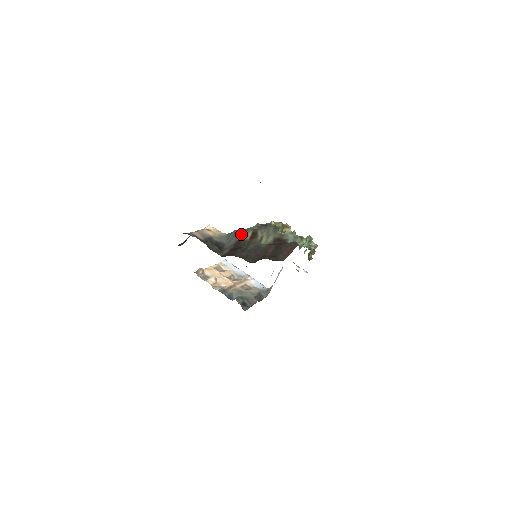
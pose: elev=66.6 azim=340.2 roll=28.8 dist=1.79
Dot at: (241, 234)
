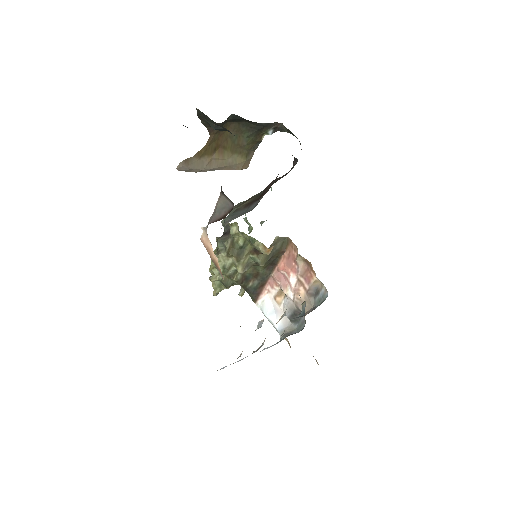
Dot at: (236, 209)
